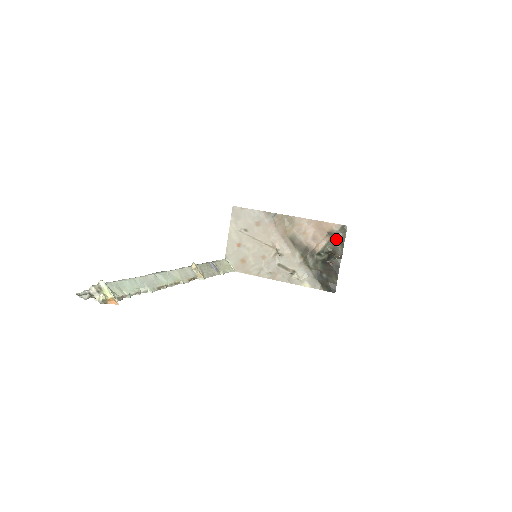
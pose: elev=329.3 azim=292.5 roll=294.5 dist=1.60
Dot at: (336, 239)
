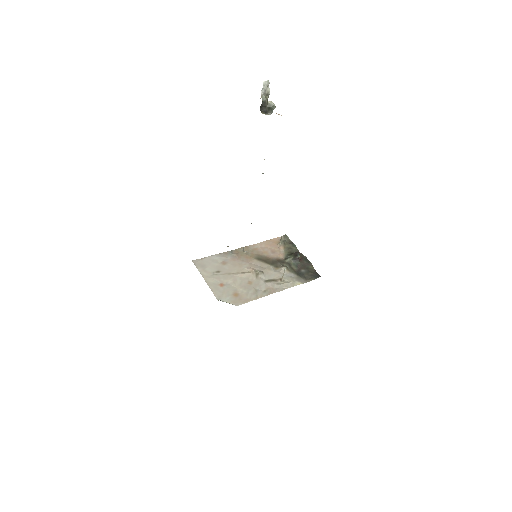
Dot at: (287, 245)
